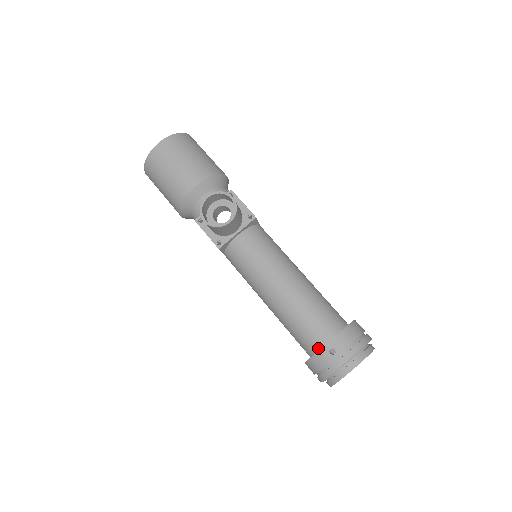
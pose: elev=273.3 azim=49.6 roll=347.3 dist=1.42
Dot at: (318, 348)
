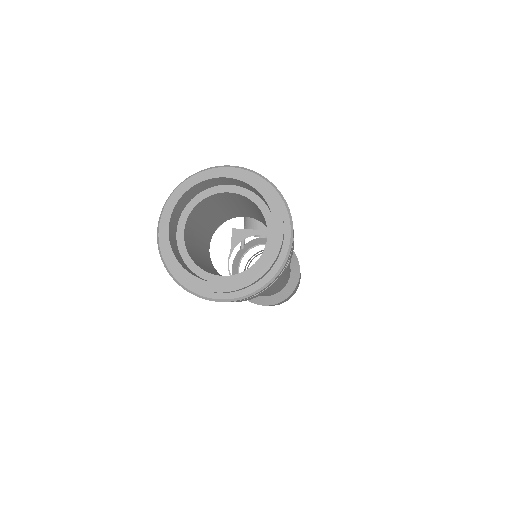
Dot at: occluded
